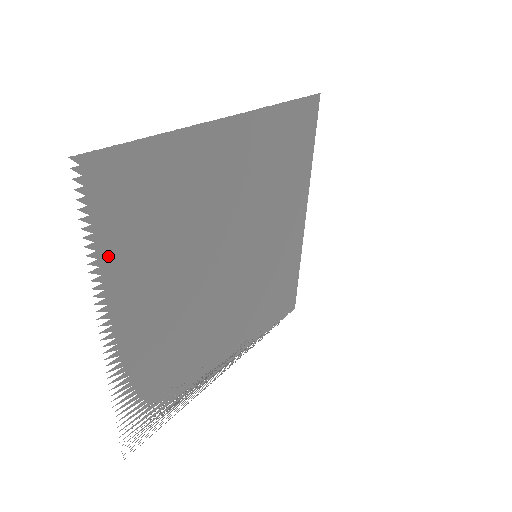
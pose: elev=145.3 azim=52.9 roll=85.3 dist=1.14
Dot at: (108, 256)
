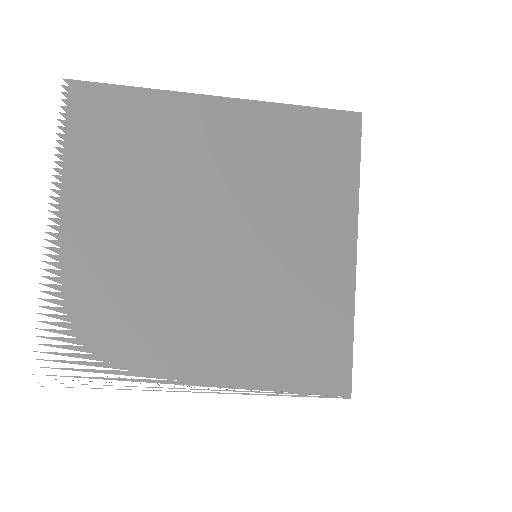
Dot at: (71, 155)
